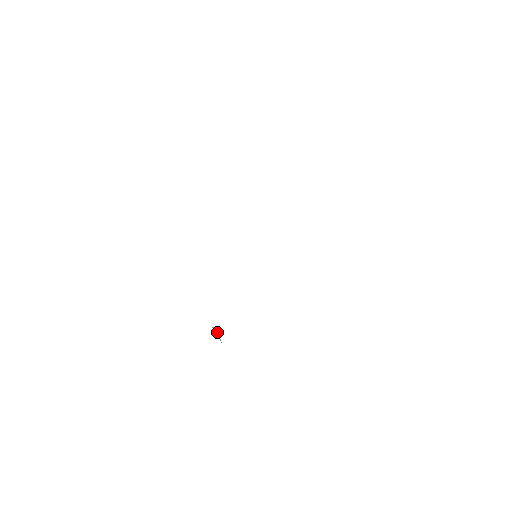
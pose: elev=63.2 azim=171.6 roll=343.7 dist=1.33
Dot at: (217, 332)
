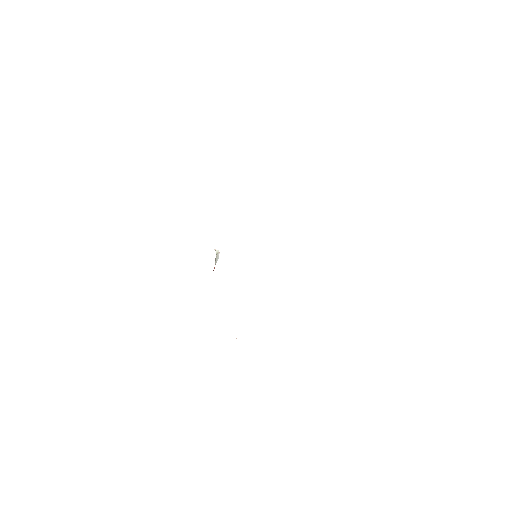
Dot at: (216, 255)
